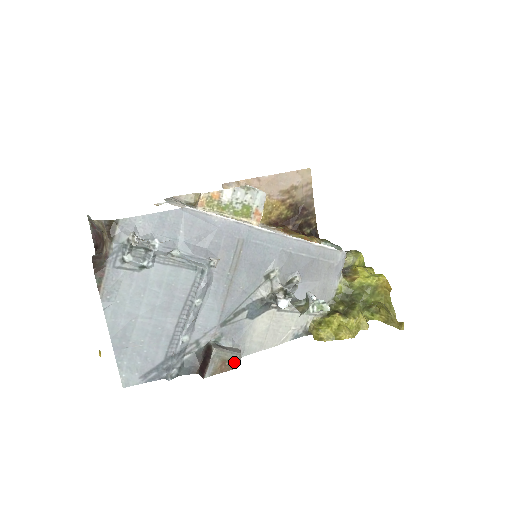
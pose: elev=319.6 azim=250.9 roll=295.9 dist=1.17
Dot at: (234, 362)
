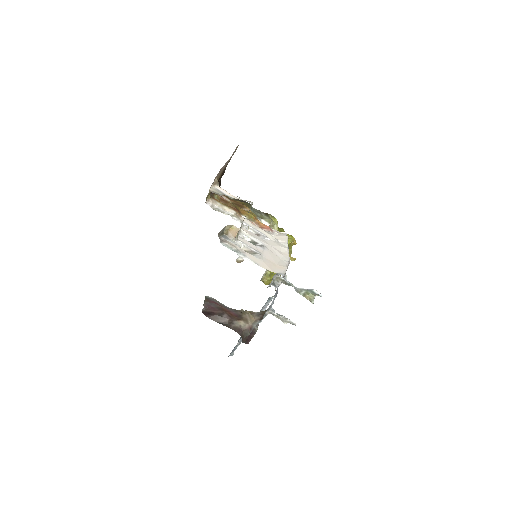
Dot at: occluded
